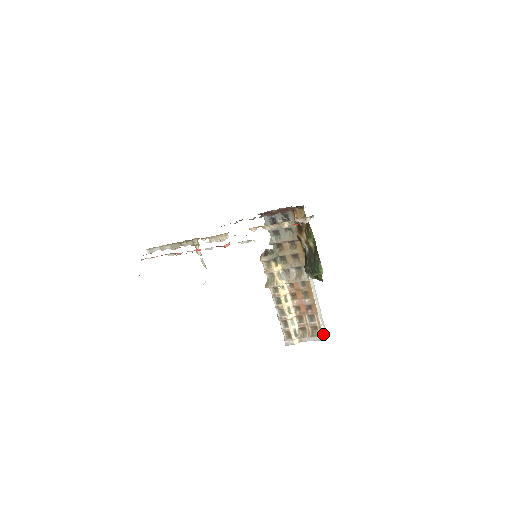
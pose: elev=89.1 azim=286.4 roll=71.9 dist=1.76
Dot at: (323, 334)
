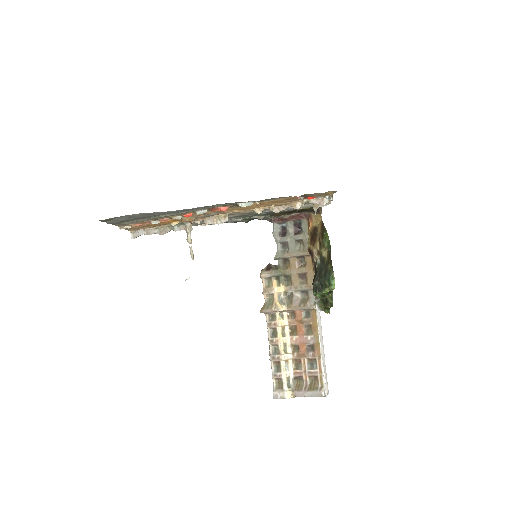
Dot at: (324, 389)
